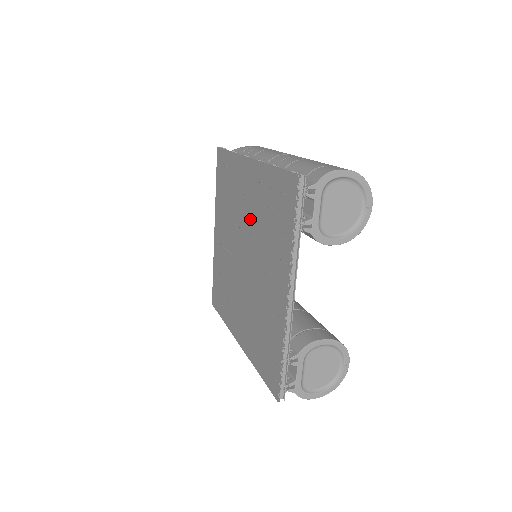
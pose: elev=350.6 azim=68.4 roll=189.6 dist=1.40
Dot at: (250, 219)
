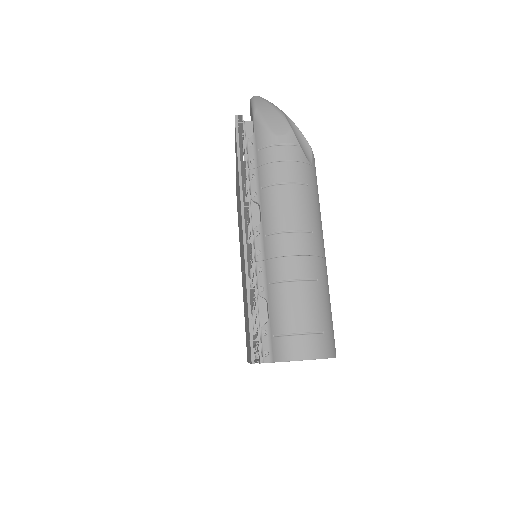
Dot at: occluded
